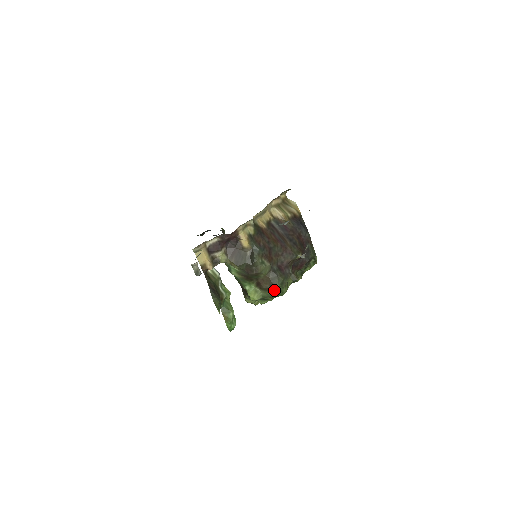
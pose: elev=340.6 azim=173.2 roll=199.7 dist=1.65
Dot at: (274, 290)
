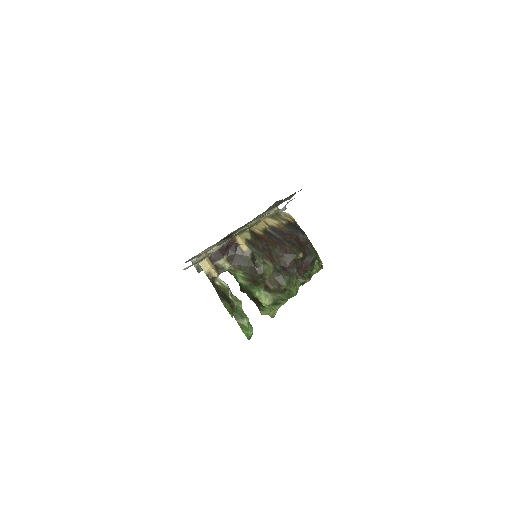
Dot at: (282, 290)
